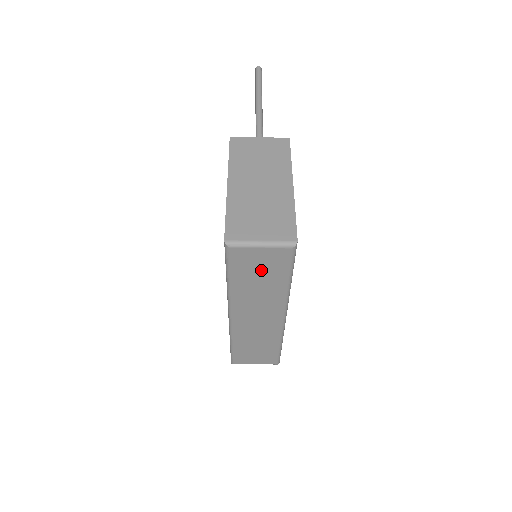
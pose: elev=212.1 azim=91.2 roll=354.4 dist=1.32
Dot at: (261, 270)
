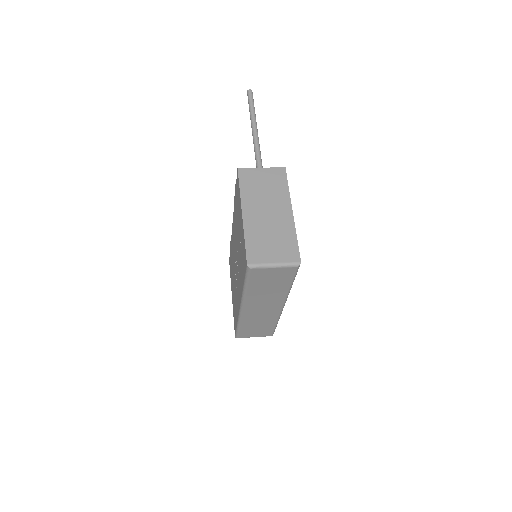
Dot at: (272, 280)
